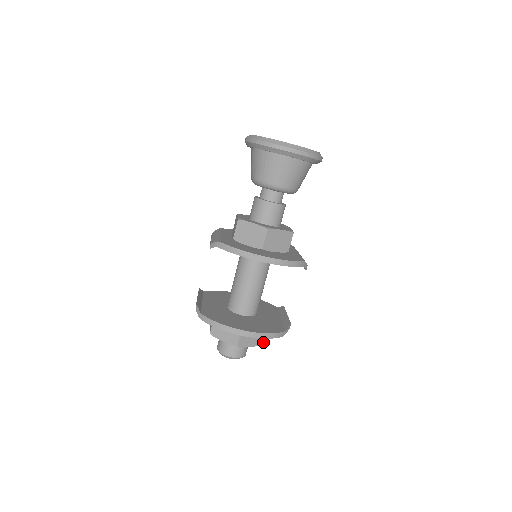
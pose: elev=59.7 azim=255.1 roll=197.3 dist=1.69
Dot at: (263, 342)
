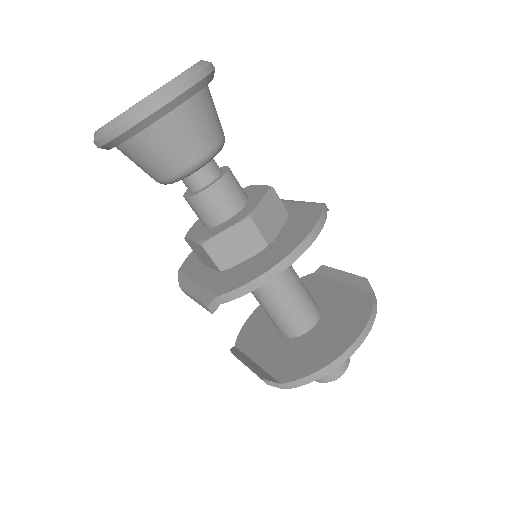
Dot at: occluded
